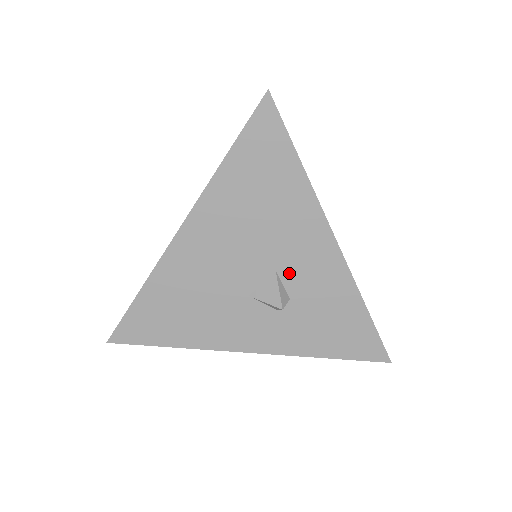
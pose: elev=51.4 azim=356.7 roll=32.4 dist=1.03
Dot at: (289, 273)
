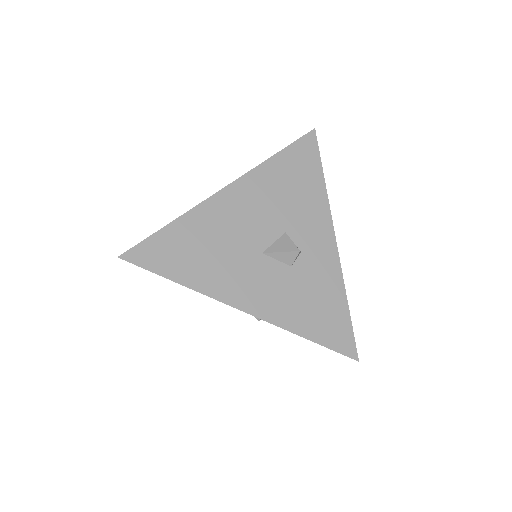
Dot at: occluded
